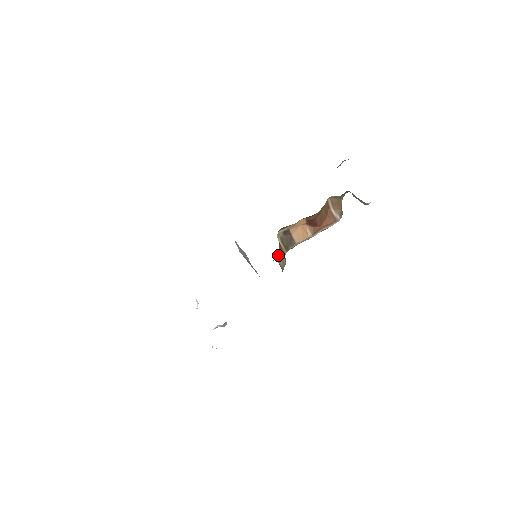
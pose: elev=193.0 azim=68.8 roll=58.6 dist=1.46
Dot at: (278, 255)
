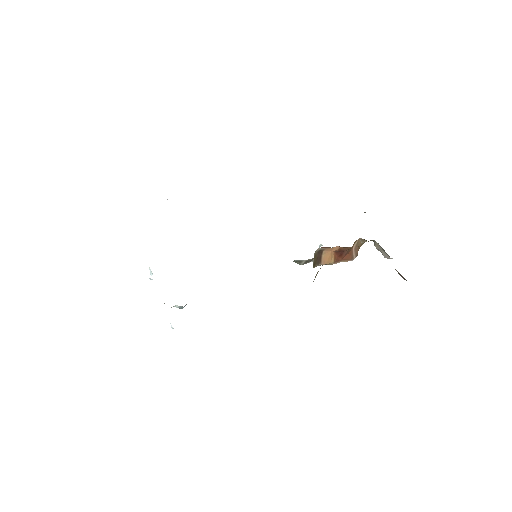
Dot at: occluded
